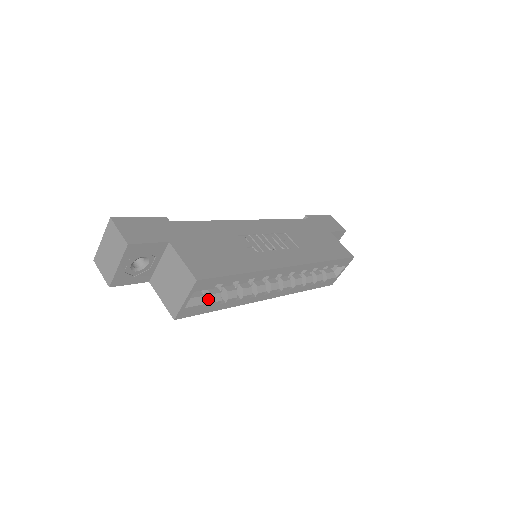
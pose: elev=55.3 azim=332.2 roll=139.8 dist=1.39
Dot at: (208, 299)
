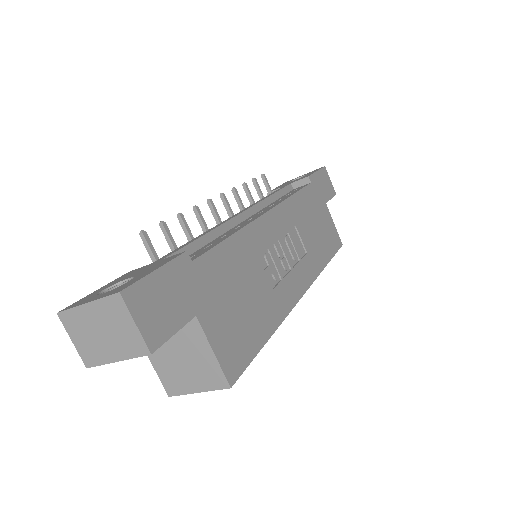
Dot at: occluded
